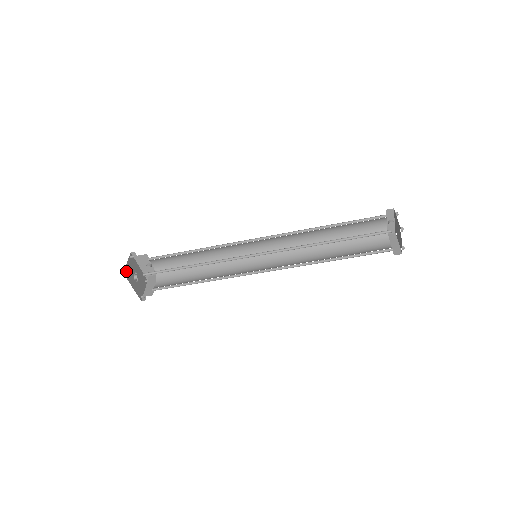
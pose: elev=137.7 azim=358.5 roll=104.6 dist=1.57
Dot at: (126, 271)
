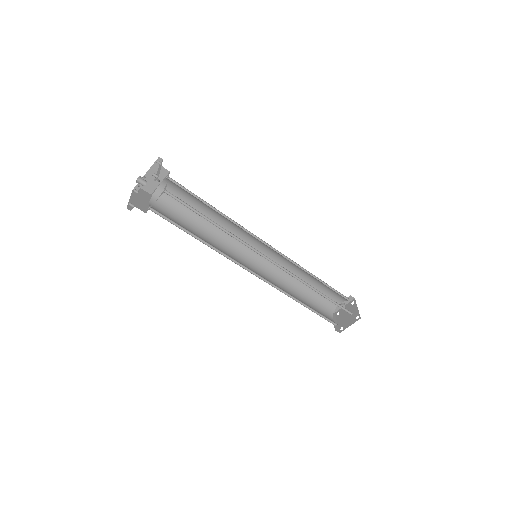
Dot at: (156, 174)
